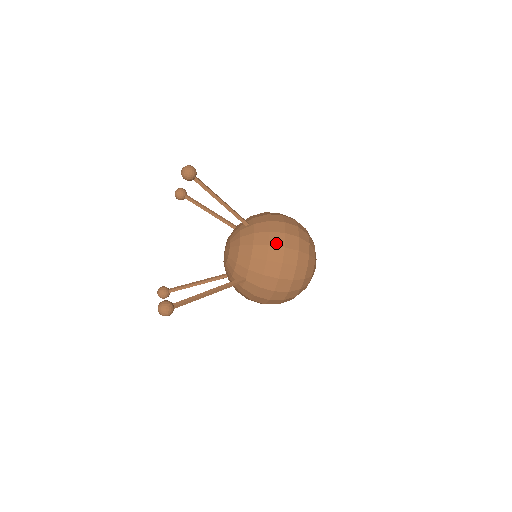
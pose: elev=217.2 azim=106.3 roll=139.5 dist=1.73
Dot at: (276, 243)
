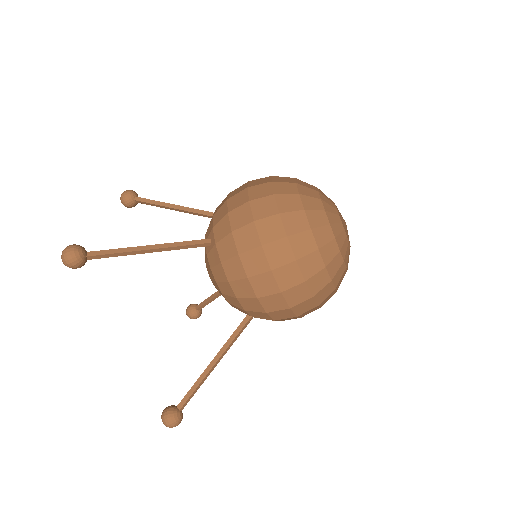
Dot at: (256, 269)
